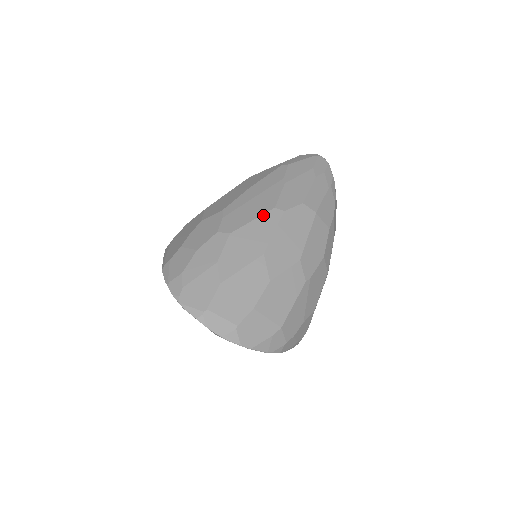
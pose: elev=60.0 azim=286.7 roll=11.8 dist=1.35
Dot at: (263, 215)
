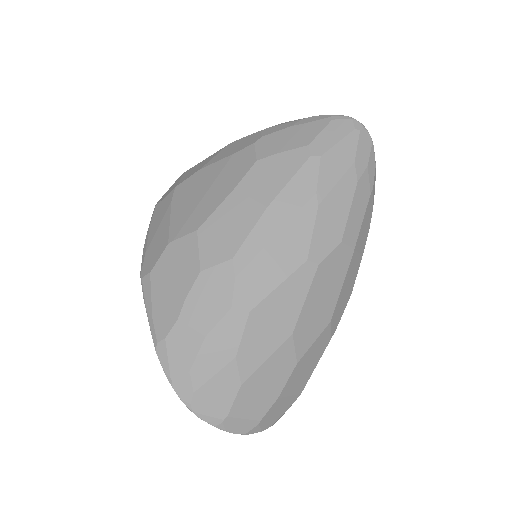
Dot at: (292, 275)
